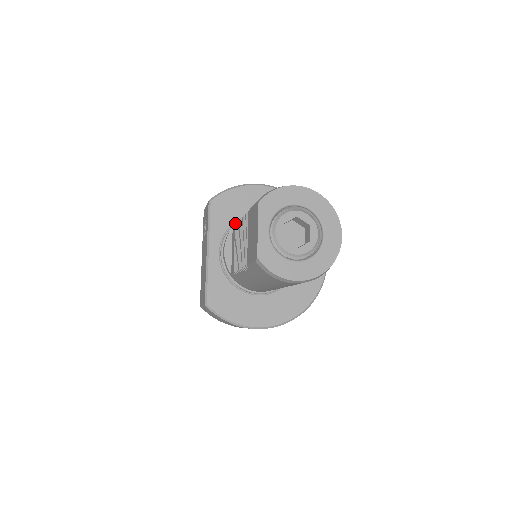
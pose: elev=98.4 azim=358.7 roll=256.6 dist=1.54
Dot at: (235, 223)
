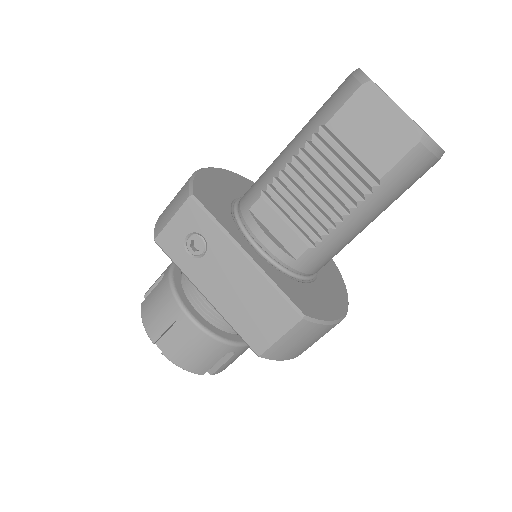
Dot at: (235, 211)
